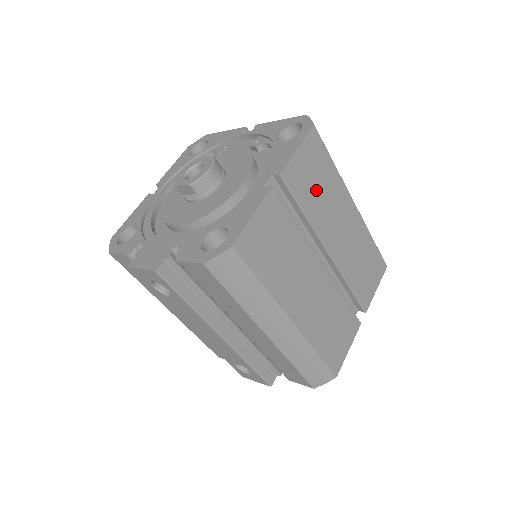
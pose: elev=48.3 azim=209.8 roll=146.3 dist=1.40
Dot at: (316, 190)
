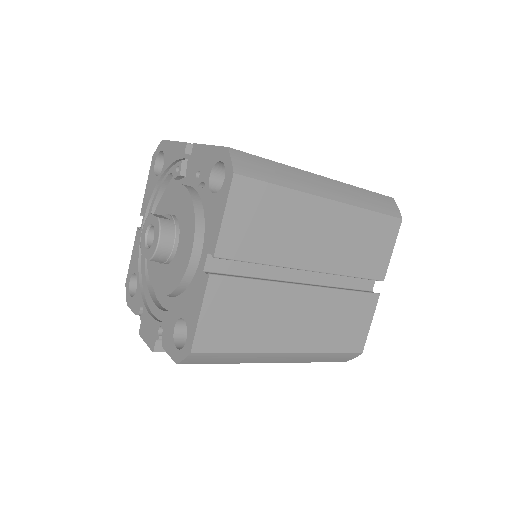
Dot at: (267, 232)
